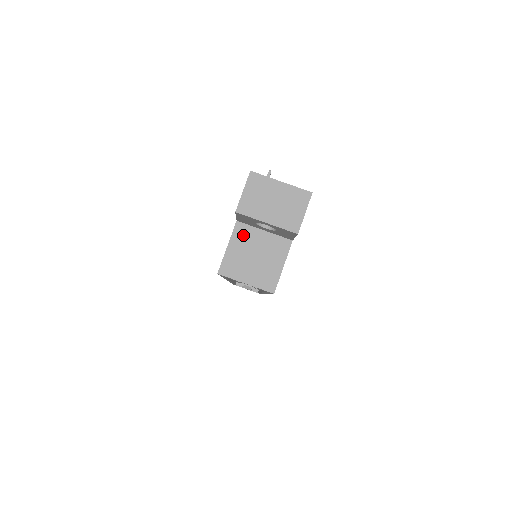
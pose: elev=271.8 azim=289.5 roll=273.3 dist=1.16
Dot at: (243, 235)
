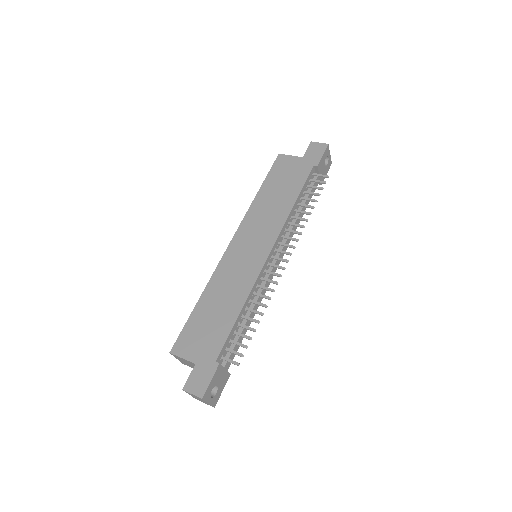
Dot at: (192, 364)
